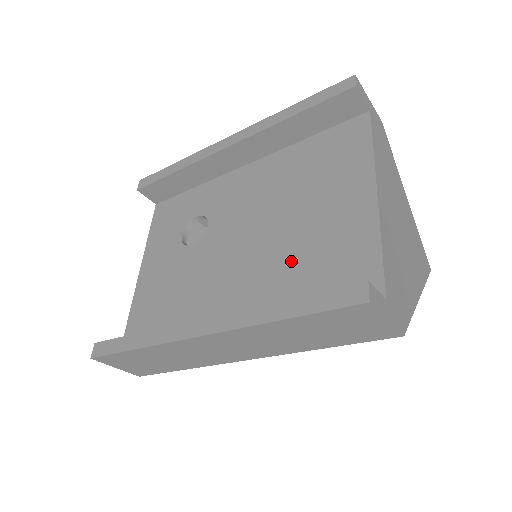
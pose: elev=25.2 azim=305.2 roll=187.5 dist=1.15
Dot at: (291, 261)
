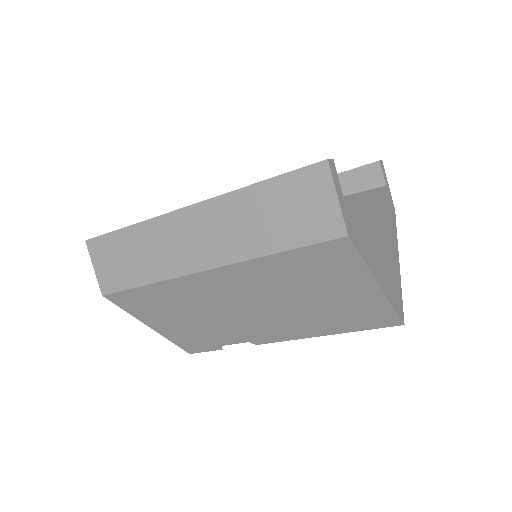
Dot at: occluded
